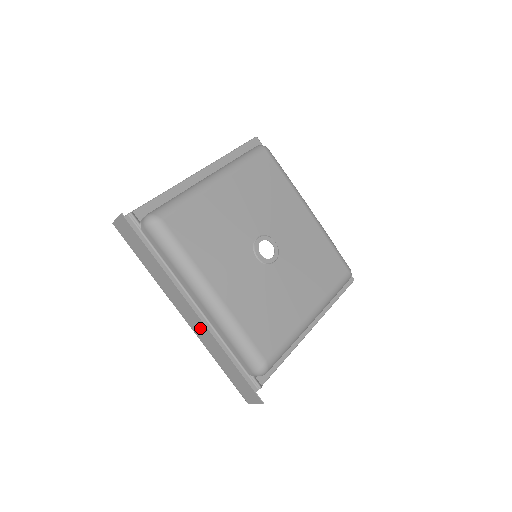
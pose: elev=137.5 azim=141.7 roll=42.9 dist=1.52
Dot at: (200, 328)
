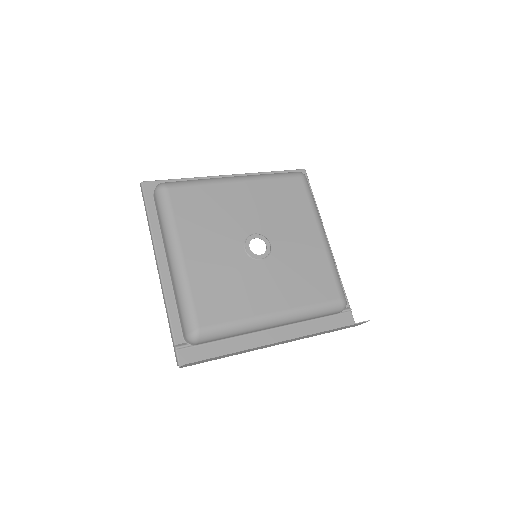
Dot at: occluded
